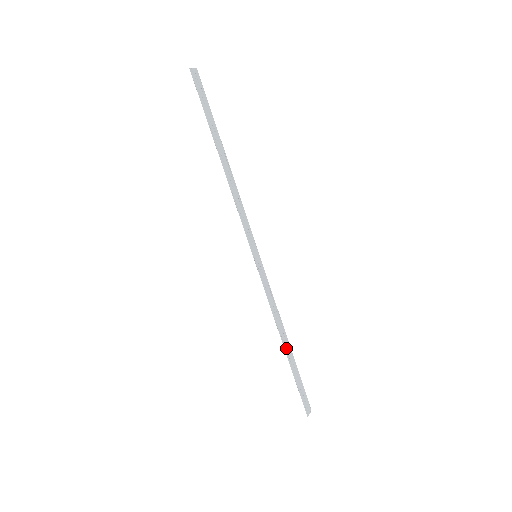
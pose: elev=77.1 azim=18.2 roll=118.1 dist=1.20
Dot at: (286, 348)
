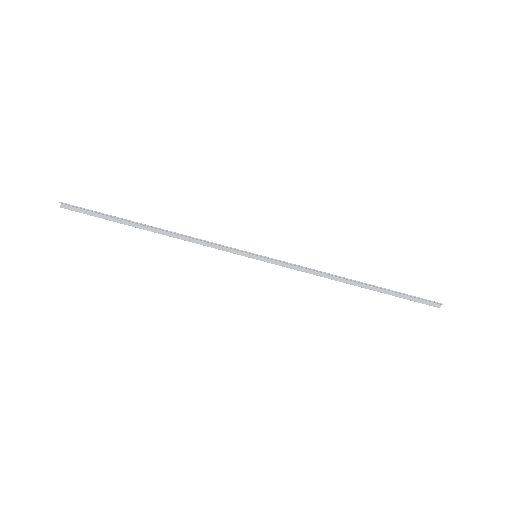
Dot at: (361, 282)
